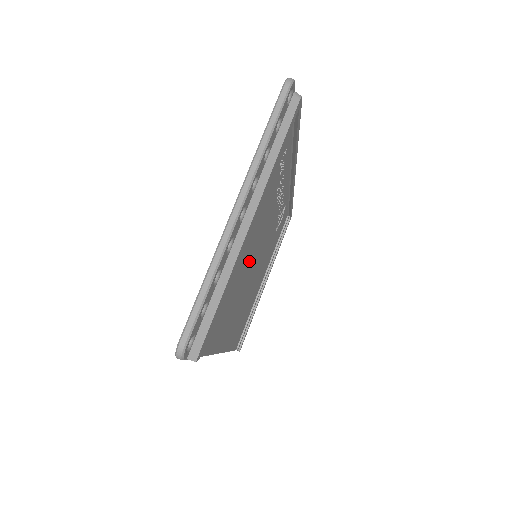
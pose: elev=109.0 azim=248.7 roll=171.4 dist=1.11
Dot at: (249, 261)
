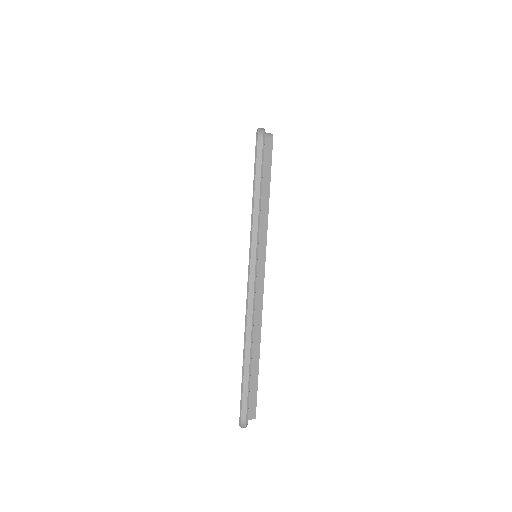
Dot at: occluded
